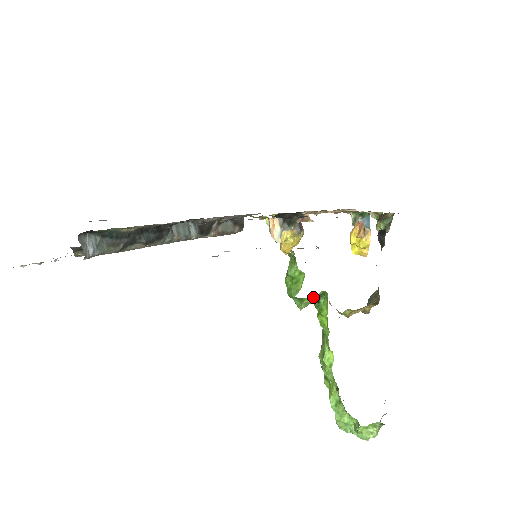
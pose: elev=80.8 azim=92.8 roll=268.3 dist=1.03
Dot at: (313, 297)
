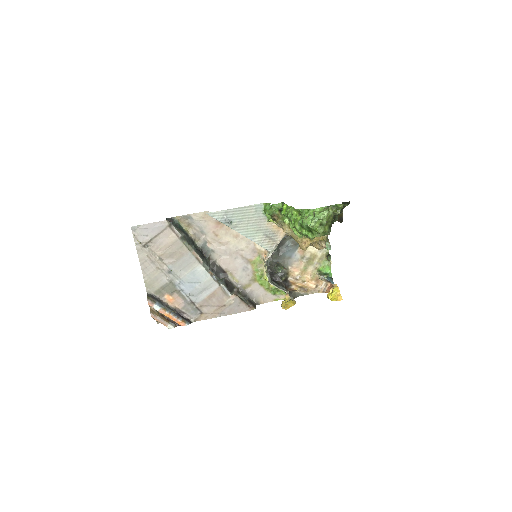
Dot at: (284, 230)
